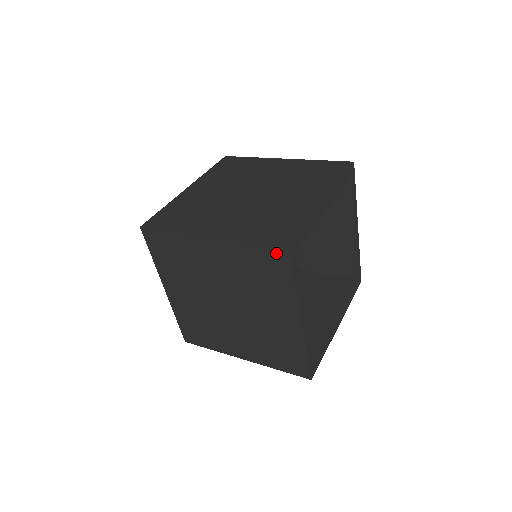
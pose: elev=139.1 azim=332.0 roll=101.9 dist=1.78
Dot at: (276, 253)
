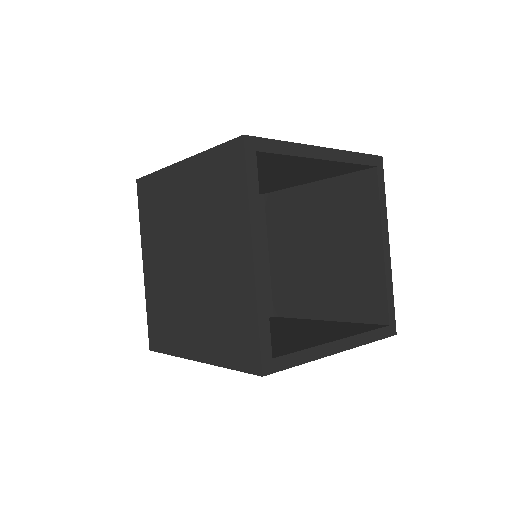
Dot at: occluded
